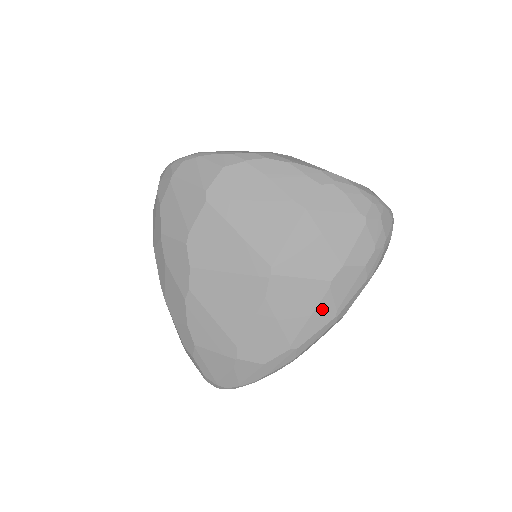
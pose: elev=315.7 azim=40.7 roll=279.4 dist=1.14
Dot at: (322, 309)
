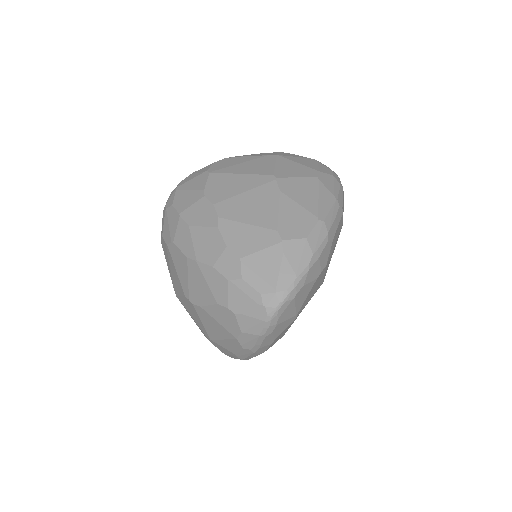
Dot at: (323, 194)
